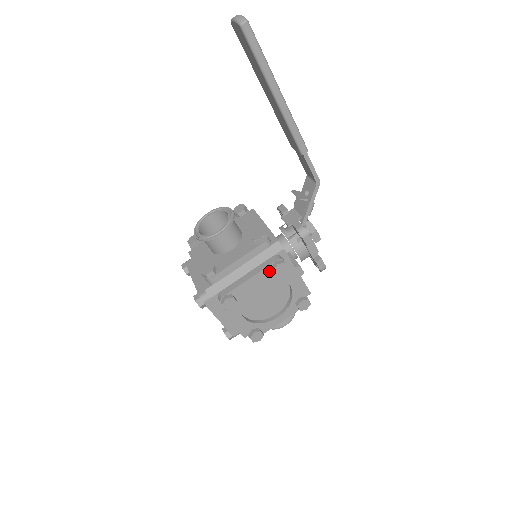
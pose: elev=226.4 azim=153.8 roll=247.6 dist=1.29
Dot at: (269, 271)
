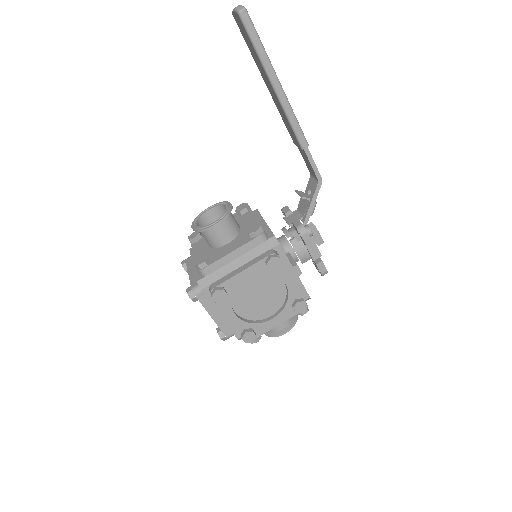
Dot at: (263, 265)
